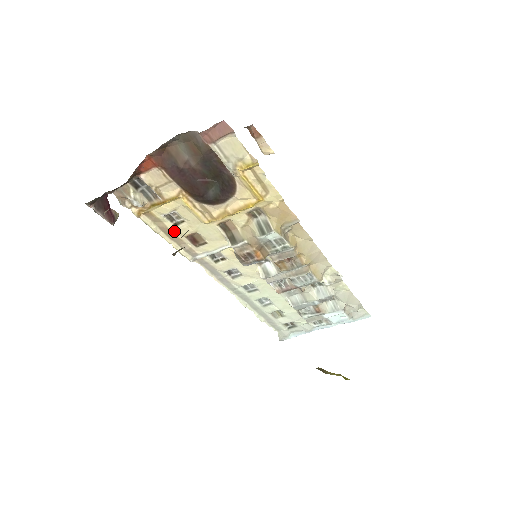
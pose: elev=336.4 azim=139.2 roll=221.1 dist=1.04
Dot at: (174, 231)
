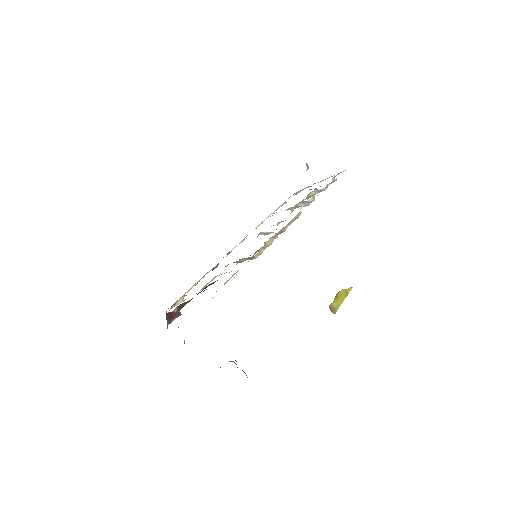
Dot at: occluded
